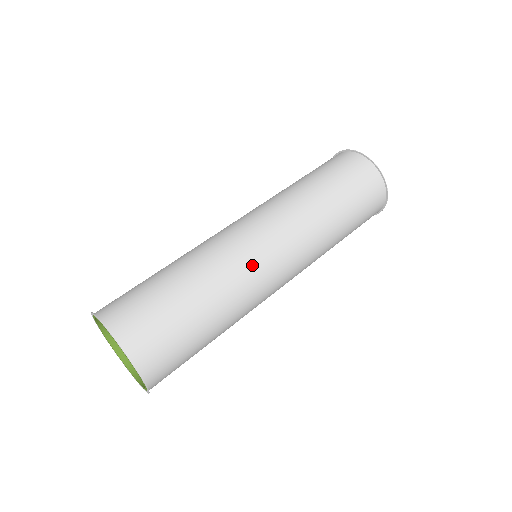
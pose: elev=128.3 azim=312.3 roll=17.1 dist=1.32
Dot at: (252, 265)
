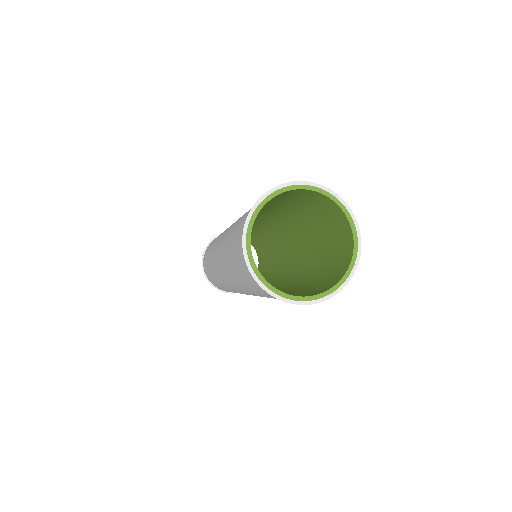
Dot at: occluded
